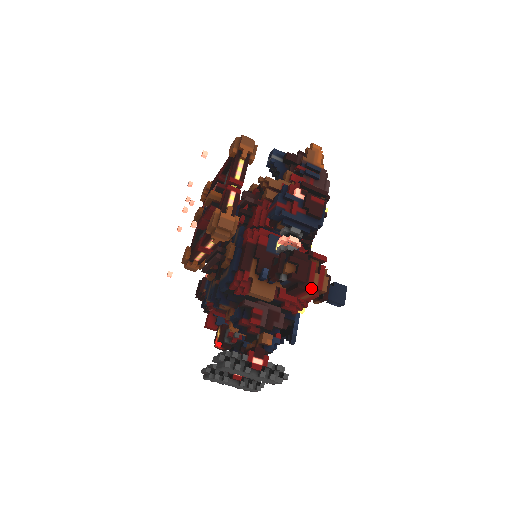
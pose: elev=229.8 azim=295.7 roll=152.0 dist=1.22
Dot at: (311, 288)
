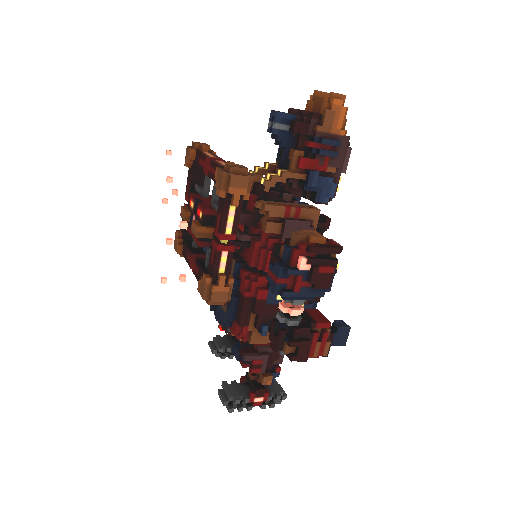
Dot at: (311, 354)
